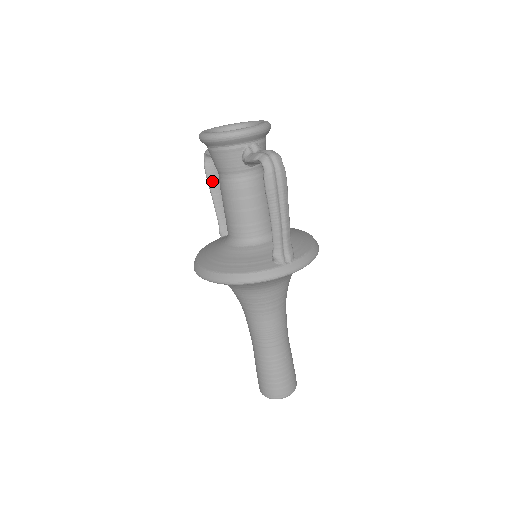
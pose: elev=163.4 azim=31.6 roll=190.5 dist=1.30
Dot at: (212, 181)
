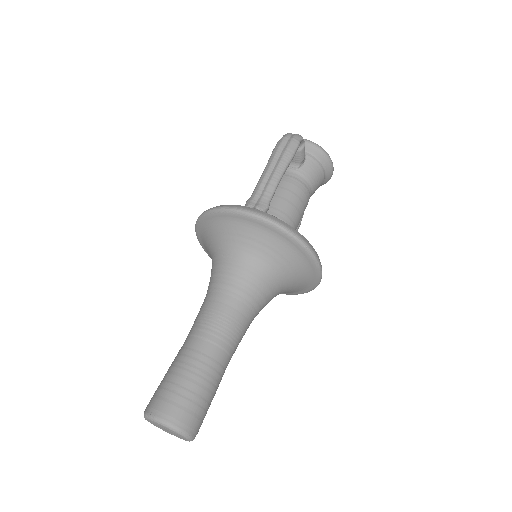
Dot at: occluded
